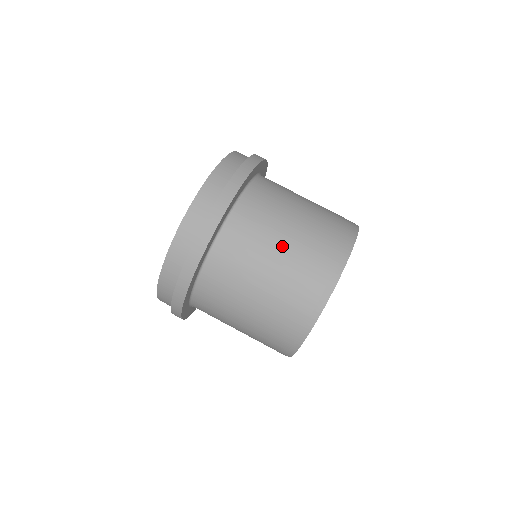
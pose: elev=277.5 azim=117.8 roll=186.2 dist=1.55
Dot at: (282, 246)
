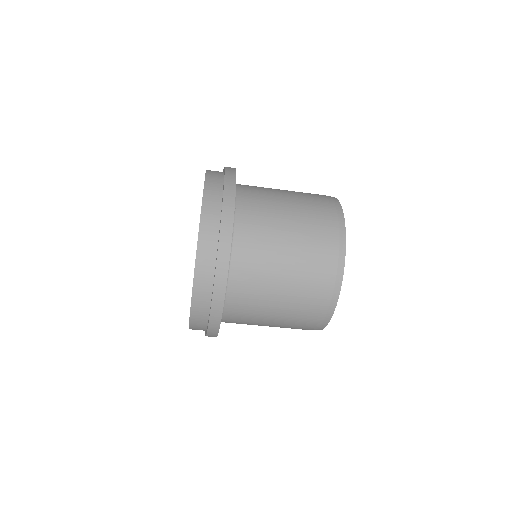
Dot at: (288, 250)
